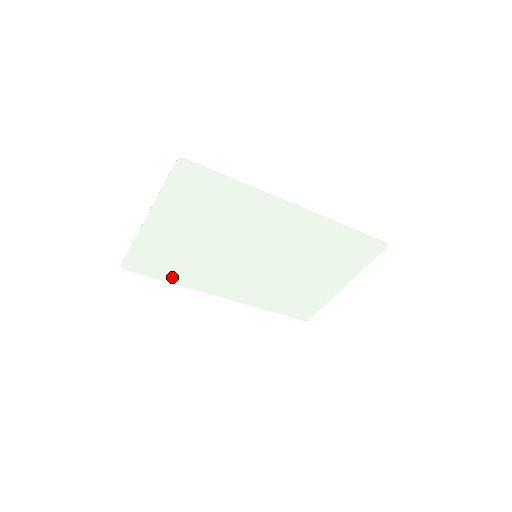
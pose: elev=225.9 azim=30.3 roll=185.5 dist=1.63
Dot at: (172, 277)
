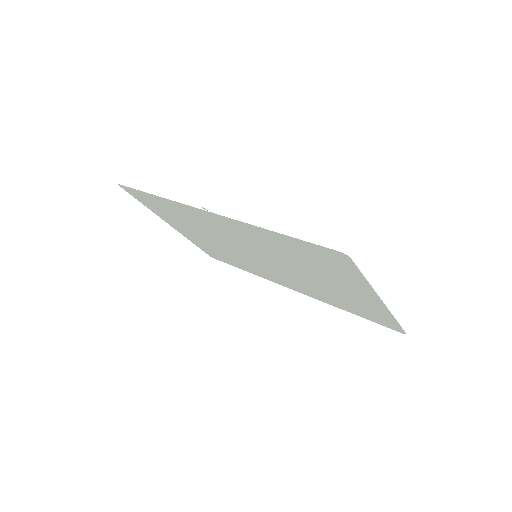
Dot at: (241, 267)
